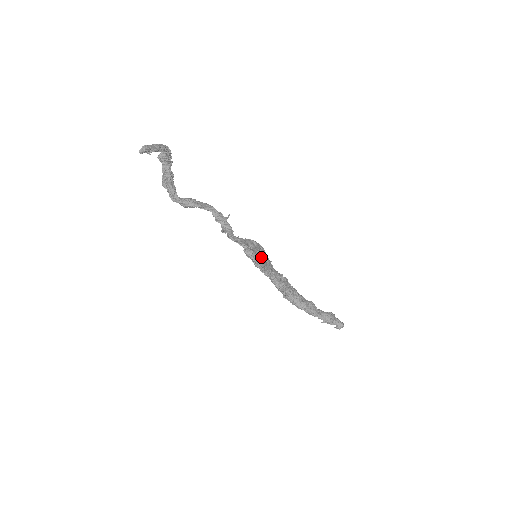
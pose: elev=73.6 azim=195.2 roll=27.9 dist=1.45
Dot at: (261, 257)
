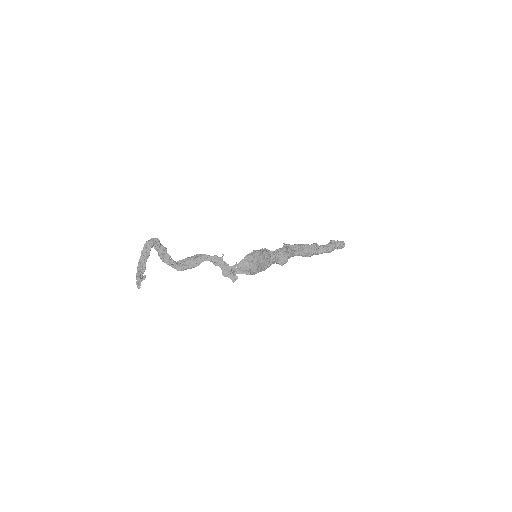
Dot at: (260, 264)
